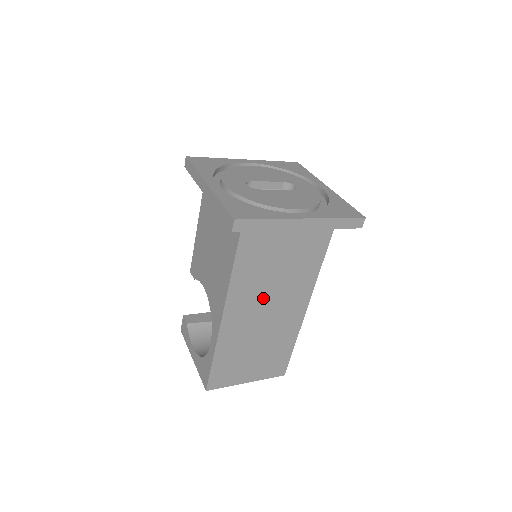
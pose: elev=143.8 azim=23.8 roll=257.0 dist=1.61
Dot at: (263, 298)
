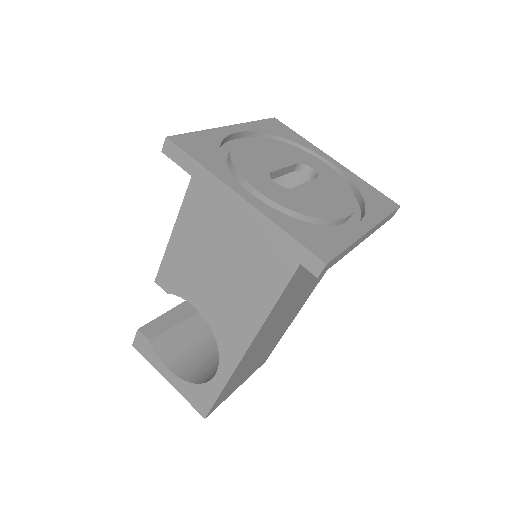
Dot at: (284, 312)
